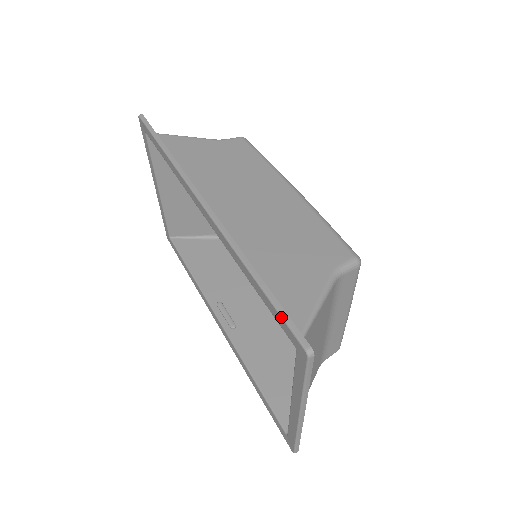
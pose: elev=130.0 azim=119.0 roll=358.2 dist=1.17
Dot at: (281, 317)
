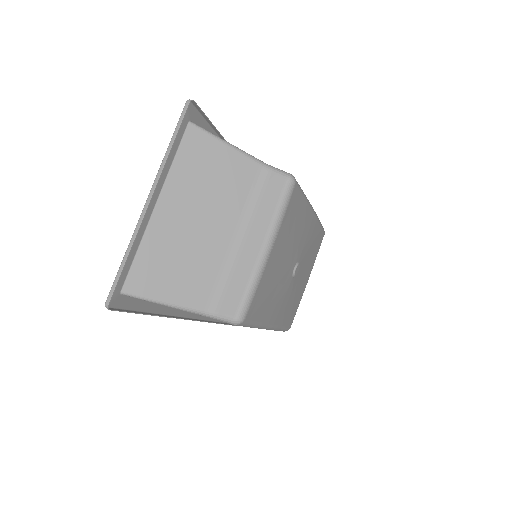
Dot at: (202, 117)
